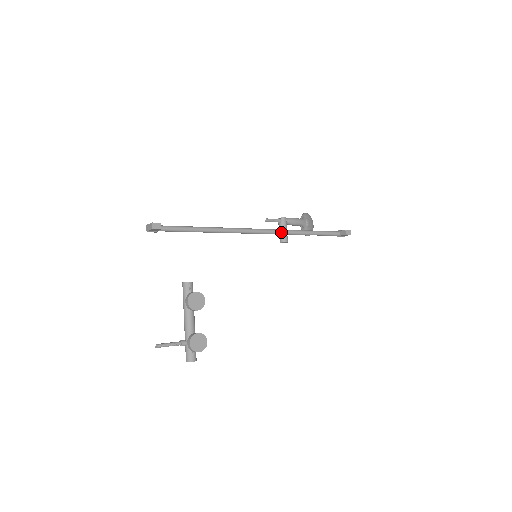
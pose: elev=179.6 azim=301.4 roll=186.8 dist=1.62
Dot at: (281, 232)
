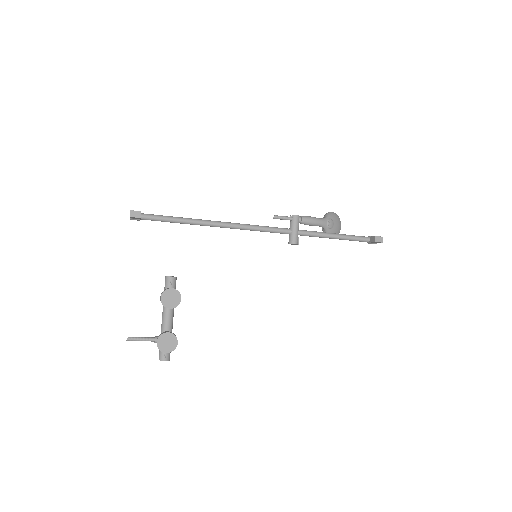
Dot at: (290, 232)
